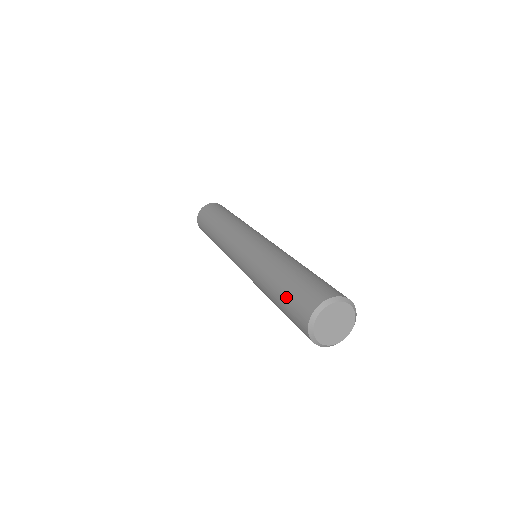
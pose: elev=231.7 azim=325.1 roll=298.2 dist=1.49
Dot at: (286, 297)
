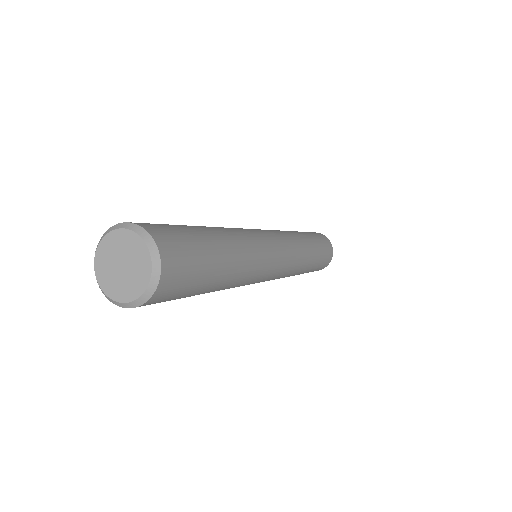
Dot at: occluded
